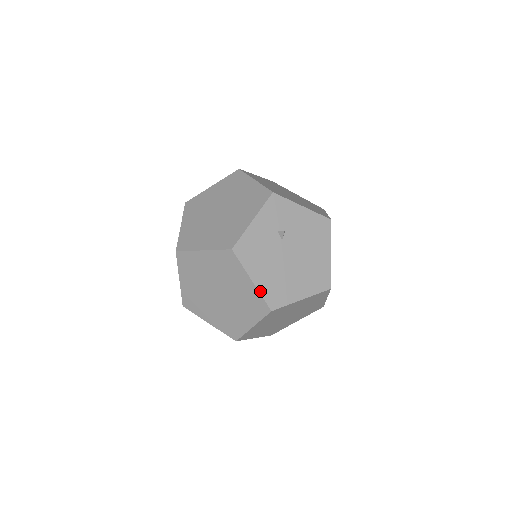
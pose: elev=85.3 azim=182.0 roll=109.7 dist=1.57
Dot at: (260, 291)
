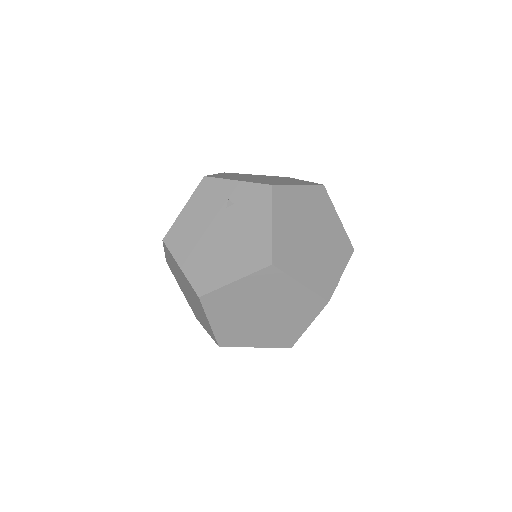
Dot at: occluded
